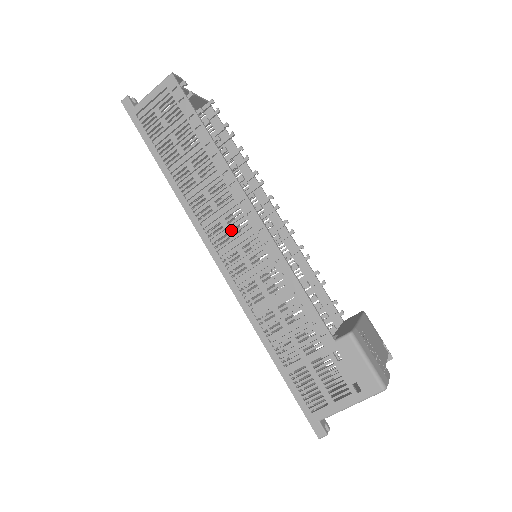
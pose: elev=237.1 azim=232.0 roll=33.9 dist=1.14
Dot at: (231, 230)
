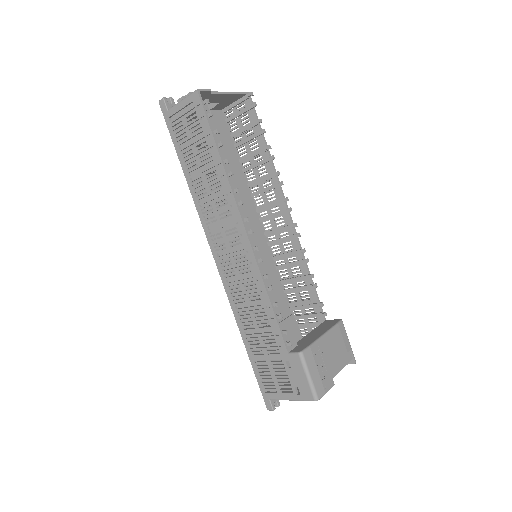
Dot at: (228, 242)
